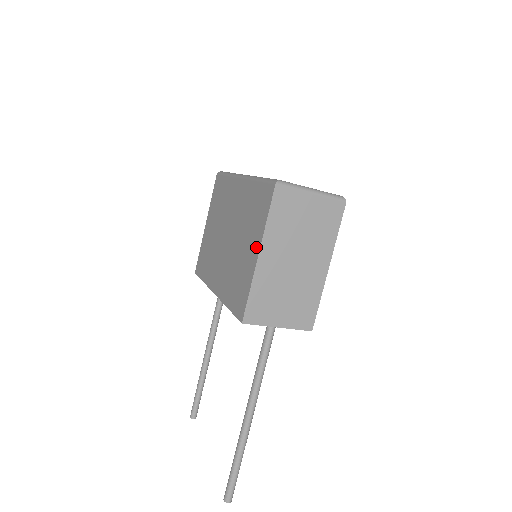
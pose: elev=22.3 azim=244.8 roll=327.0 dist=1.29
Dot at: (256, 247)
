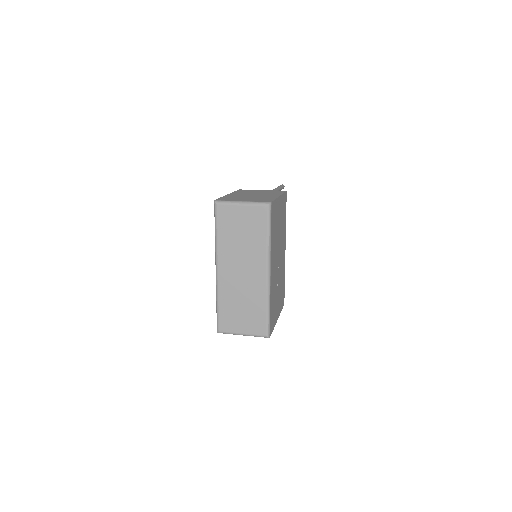
Dot at: occluded
